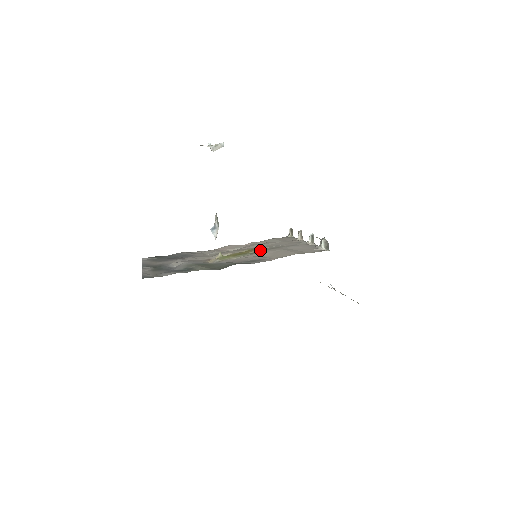
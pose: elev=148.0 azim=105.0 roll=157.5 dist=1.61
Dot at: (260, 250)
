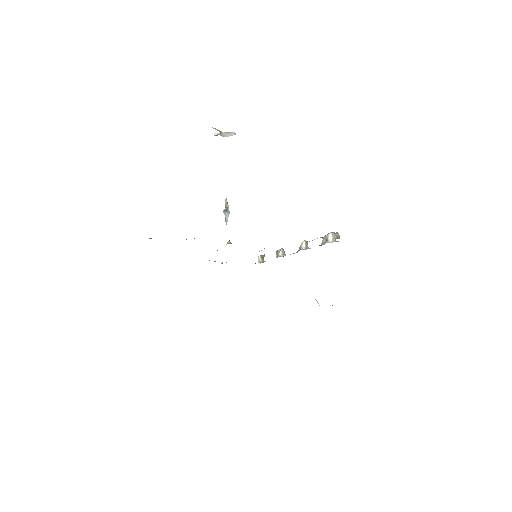
Dot at: (259, 251)
